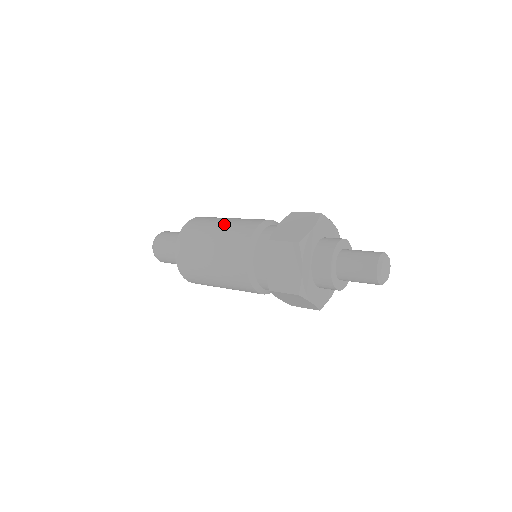
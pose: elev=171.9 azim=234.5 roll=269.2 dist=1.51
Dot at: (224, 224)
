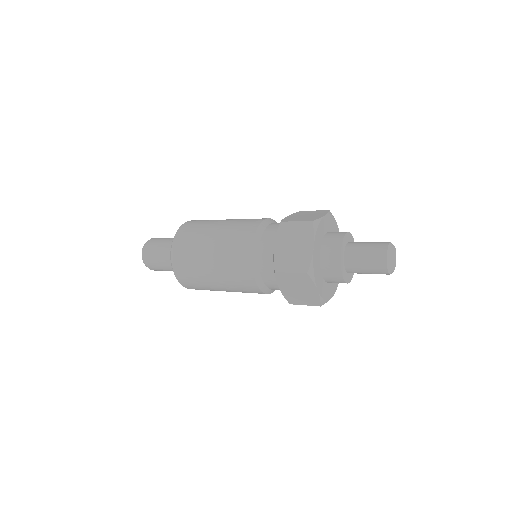
Dot at: (214, 247)
